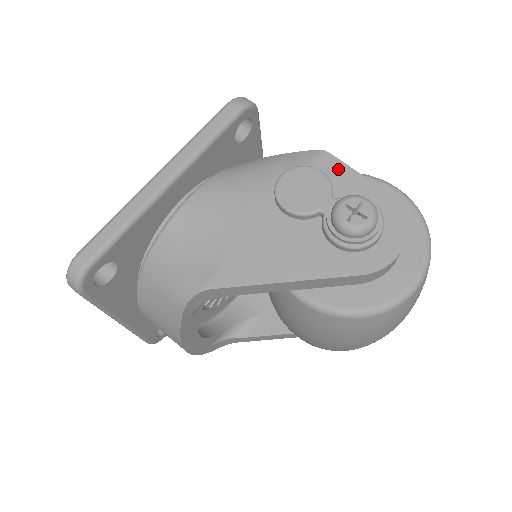
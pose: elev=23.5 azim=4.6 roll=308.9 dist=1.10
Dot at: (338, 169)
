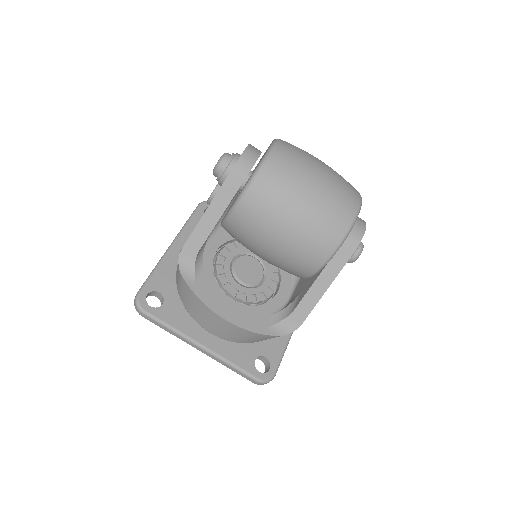
Dot at: occluded
